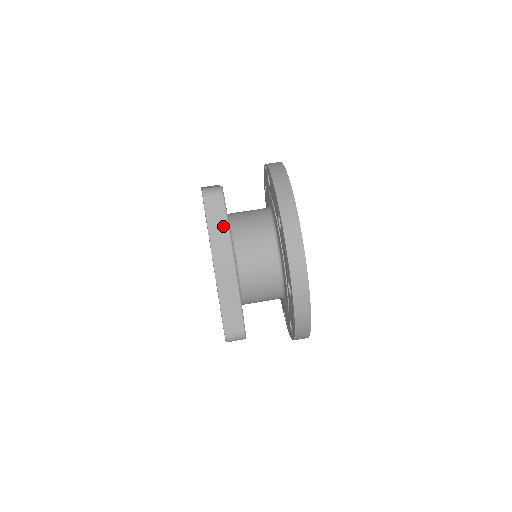
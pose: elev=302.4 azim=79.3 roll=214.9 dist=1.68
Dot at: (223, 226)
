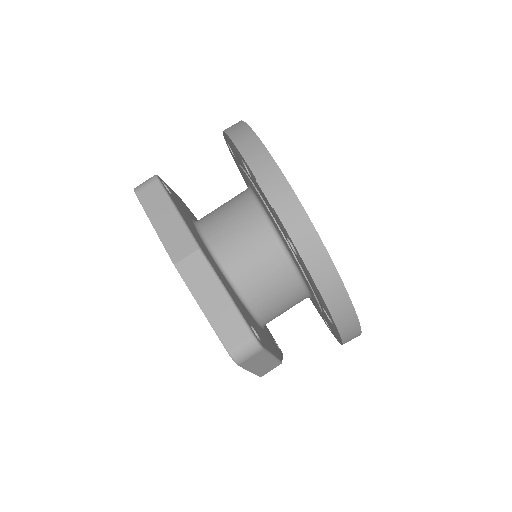
Dot at: (266, 360)
